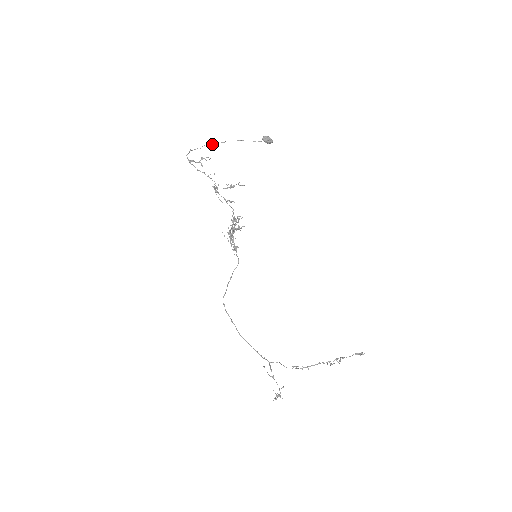
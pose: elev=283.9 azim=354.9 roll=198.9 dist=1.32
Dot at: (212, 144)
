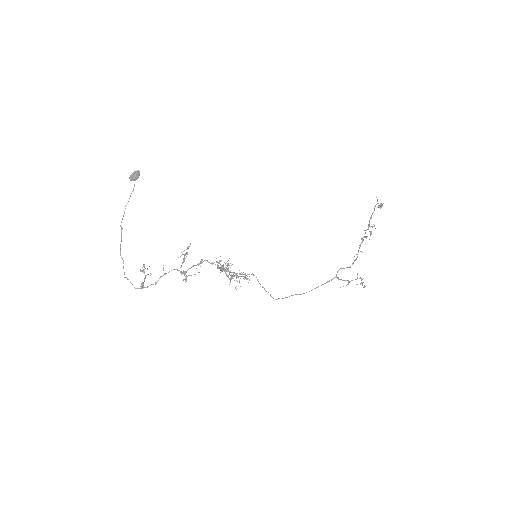
Dot at: (120, 245)
